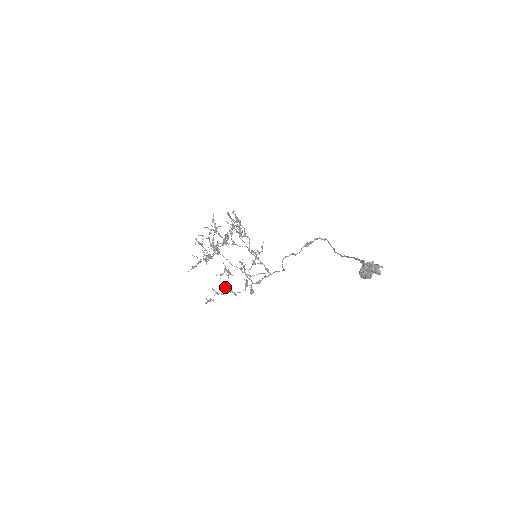
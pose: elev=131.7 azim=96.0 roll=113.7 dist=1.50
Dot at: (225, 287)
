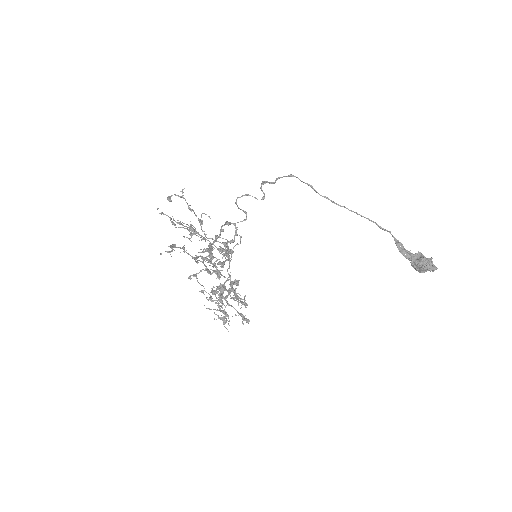
Dot at: (211, 274)
